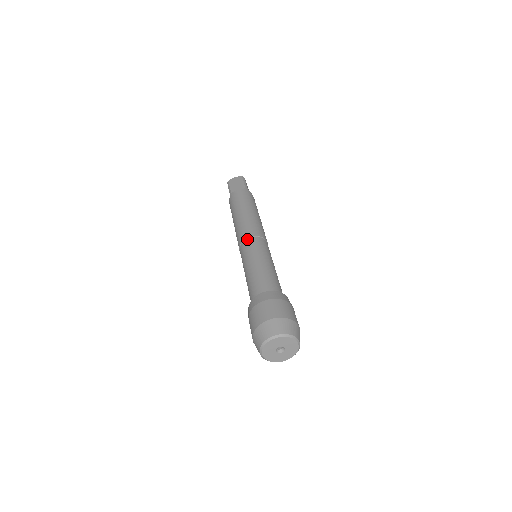
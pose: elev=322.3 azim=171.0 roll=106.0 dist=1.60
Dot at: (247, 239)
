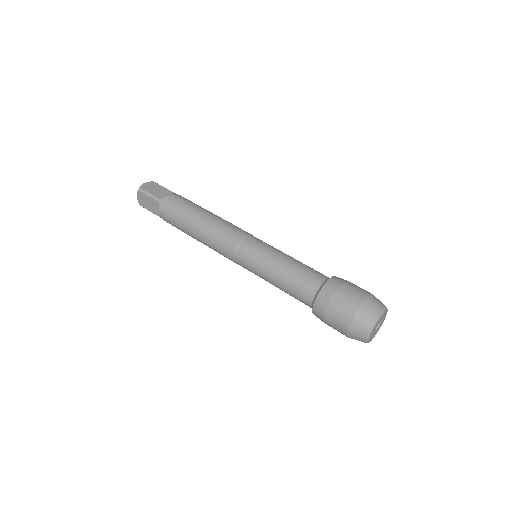
Dot at: (245, 239)
